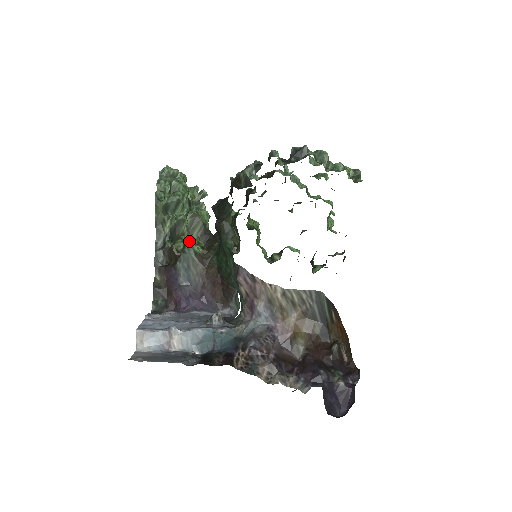
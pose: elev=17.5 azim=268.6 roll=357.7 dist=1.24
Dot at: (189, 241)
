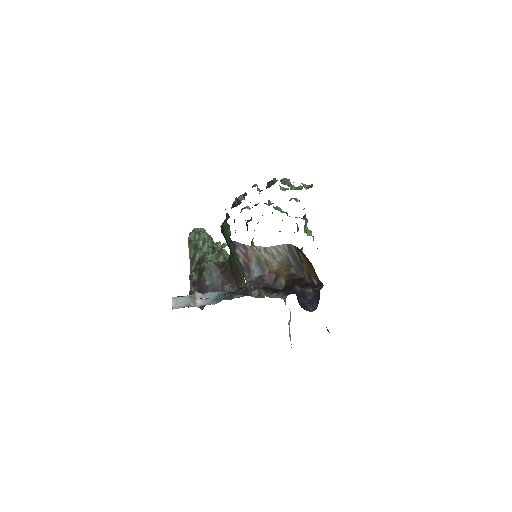
Dot at: occluded
